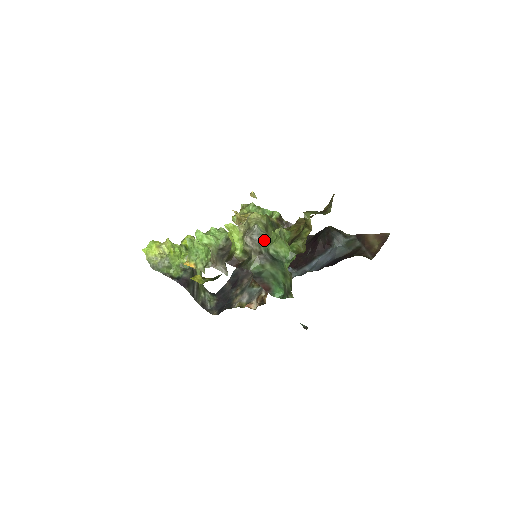
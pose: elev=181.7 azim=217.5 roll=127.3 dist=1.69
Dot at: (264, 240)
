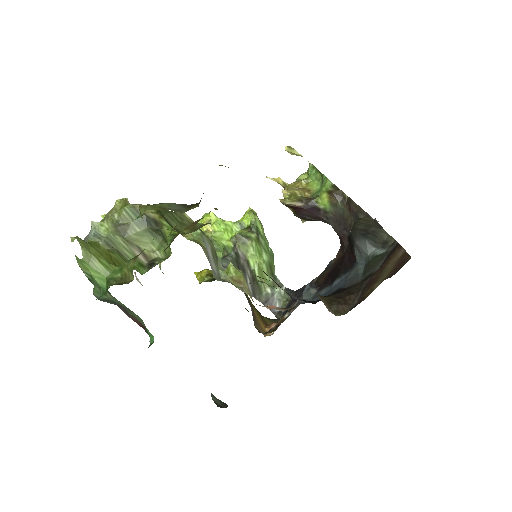
Dot at: occluded
